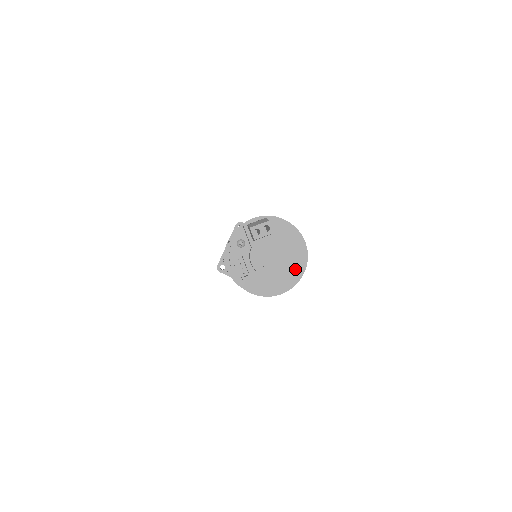
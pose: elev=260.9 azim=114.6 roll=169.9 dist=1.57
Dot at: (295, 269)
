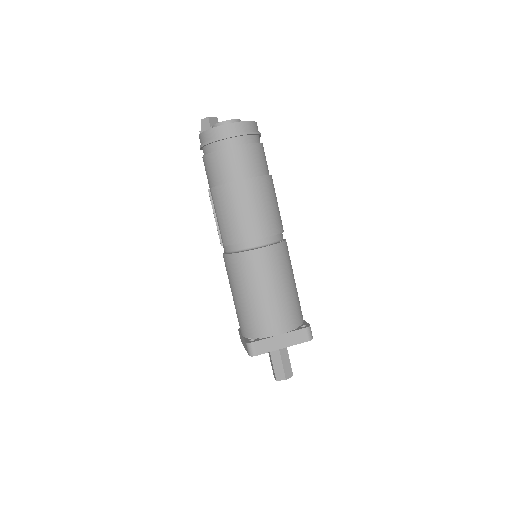
Dot at: occluded
